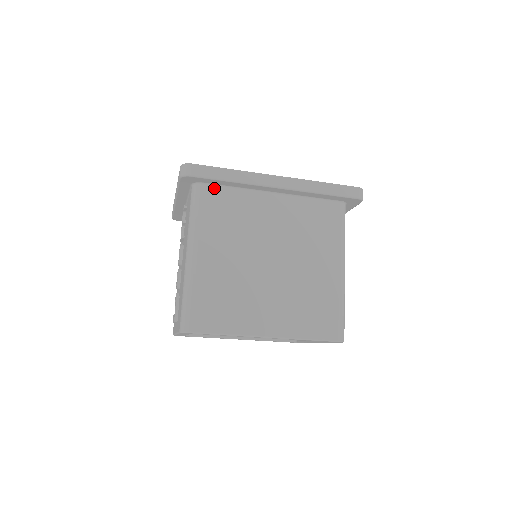
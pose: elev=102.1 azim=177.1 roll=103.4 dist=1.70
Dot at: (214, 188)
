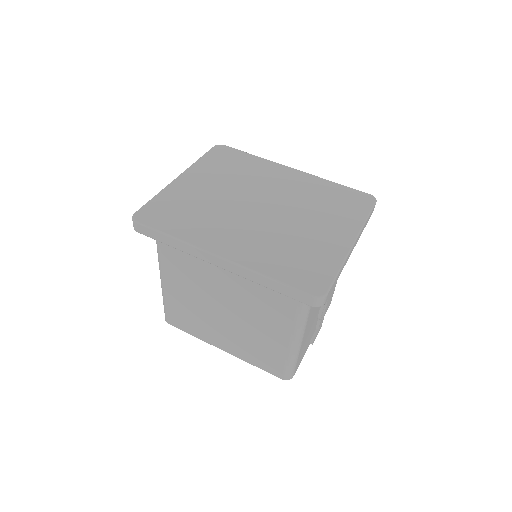
Dot at: occluded
